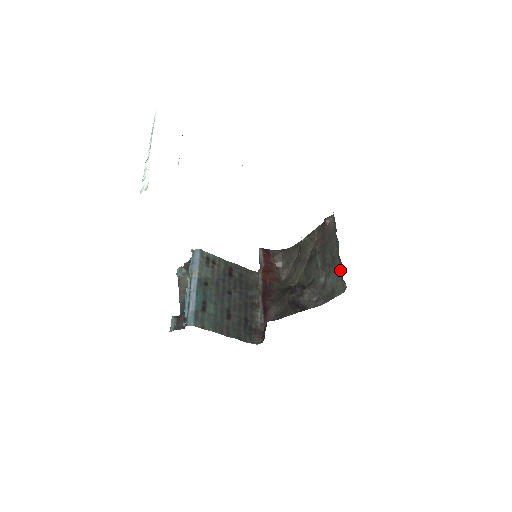
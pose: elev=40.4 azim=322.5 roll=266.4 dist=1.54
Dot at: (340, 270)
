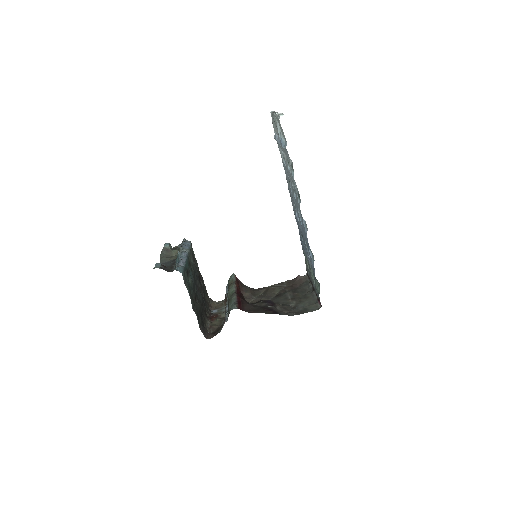
Dot at: (313, 300)
